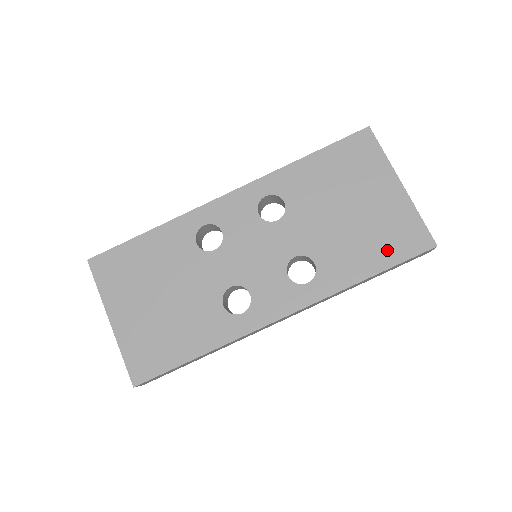
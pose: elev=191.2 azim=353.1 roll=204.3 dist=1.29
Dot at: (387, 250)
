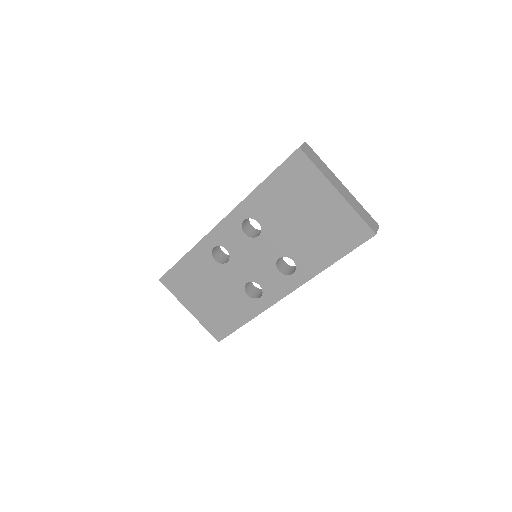
Dot at: (340, 244)
